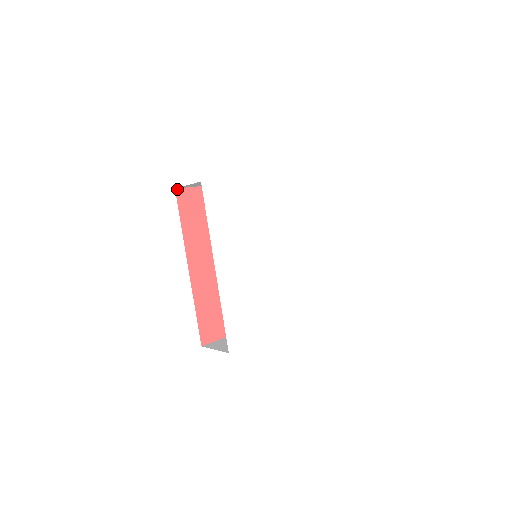
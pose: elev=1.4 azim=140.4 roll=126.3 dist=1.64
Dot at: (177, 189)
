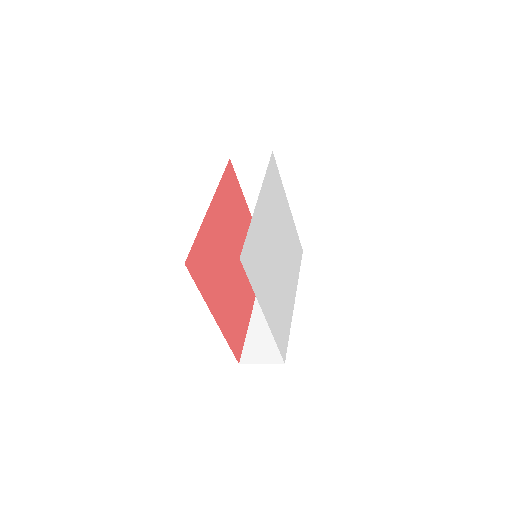
Dot at: (230, 161)
